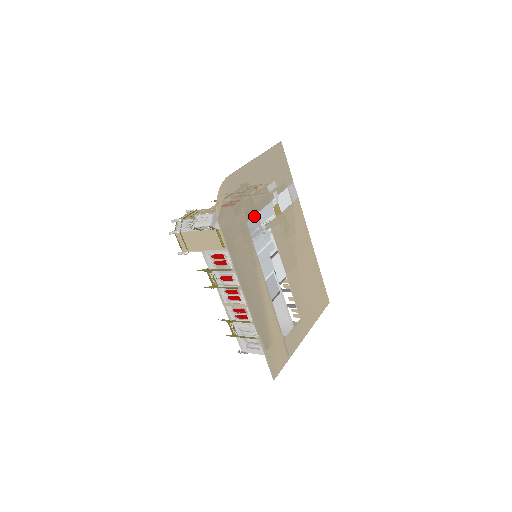
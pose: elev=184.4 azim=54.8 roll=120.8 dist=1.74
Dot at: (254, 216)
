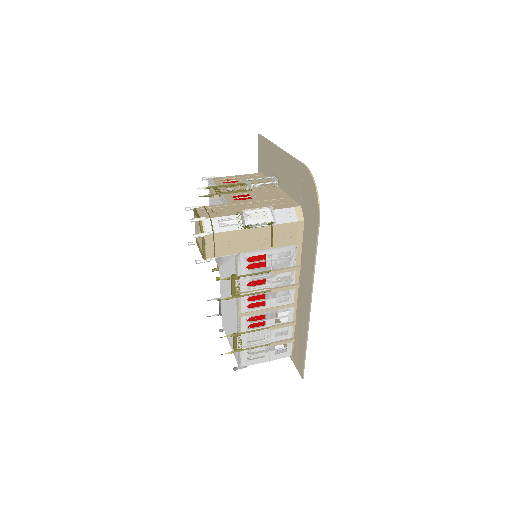
Dot at: occluded
